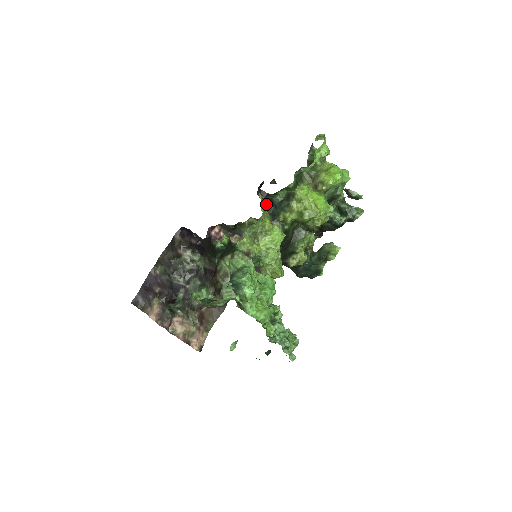
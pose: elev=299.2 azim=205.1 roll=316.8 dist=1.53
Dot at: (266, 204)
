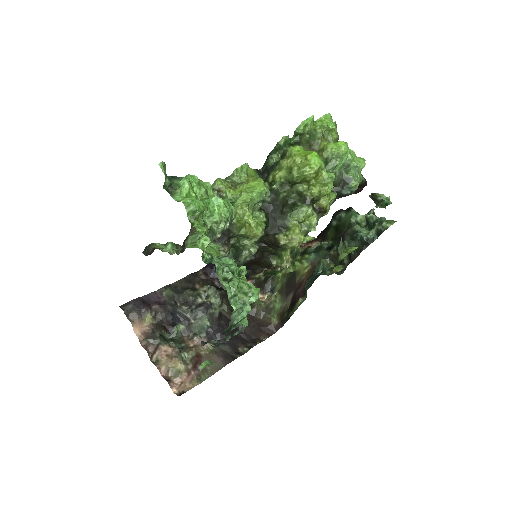
Dot at: (261, 173)
